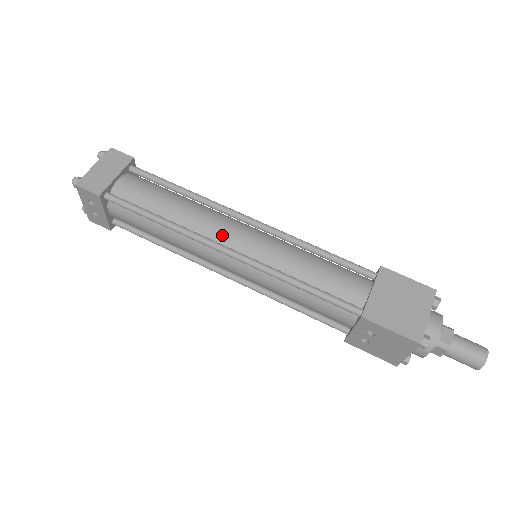
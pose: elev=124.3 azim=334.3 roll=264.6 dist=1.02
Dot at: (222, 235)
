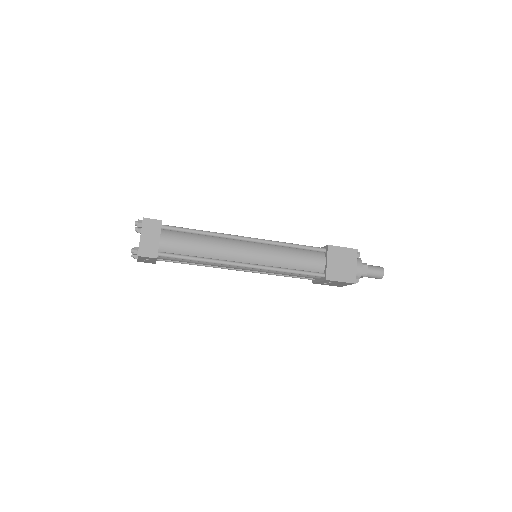
Dot at: (238, 256)
